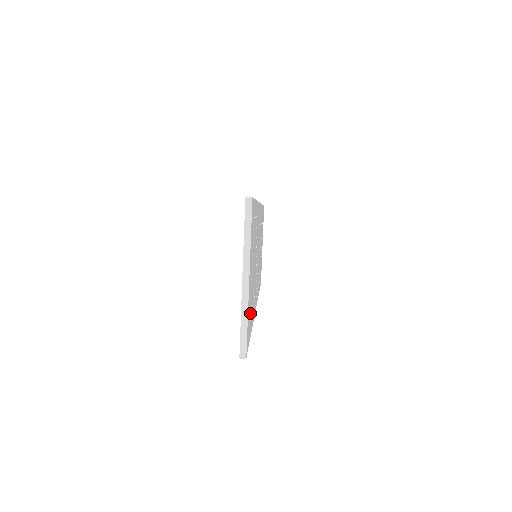
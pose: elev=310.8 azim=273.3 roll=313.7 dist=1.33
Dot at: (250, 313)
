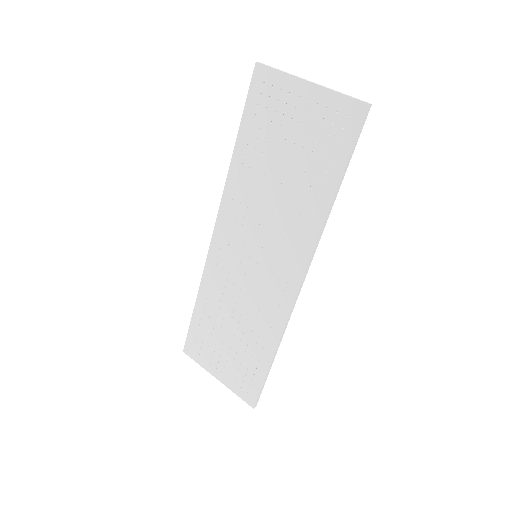
Dot at: (329, 141)
